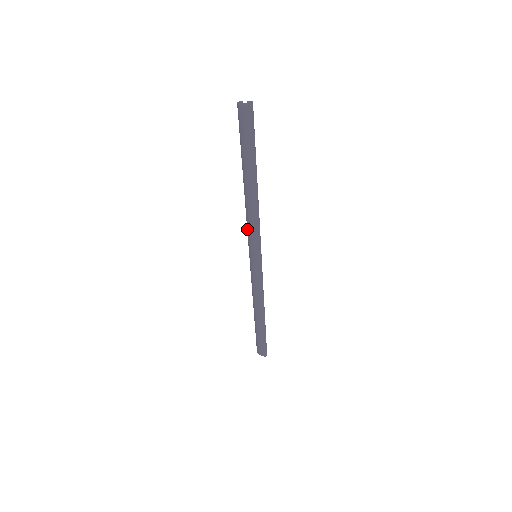
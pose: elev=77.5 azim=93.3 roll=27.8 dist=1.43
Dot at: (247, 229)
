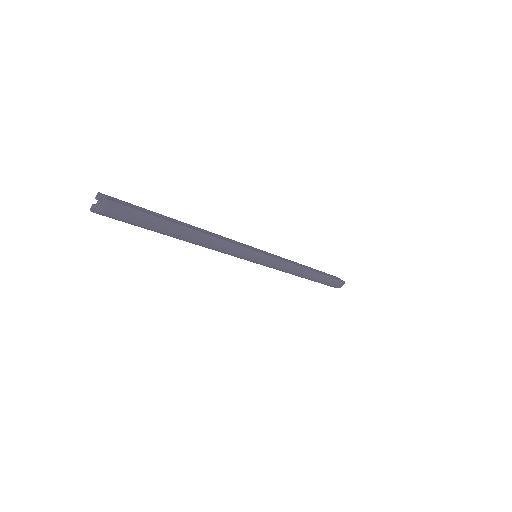
Dot at: occluded
